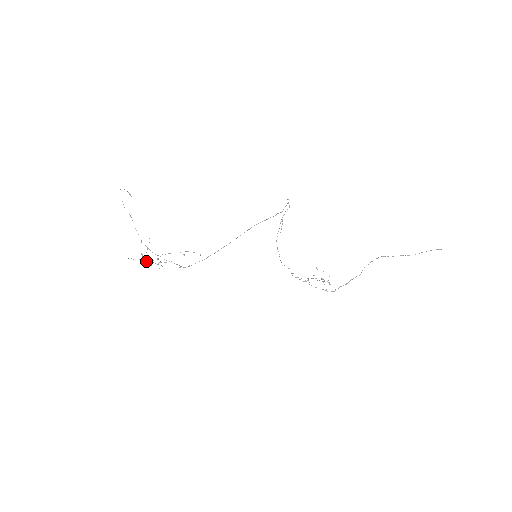
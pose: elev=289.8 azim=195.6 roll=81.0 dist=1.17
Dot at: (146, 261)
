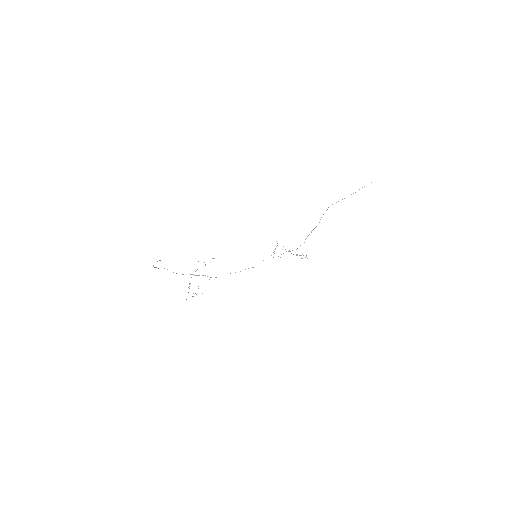
Dot at: occluded
